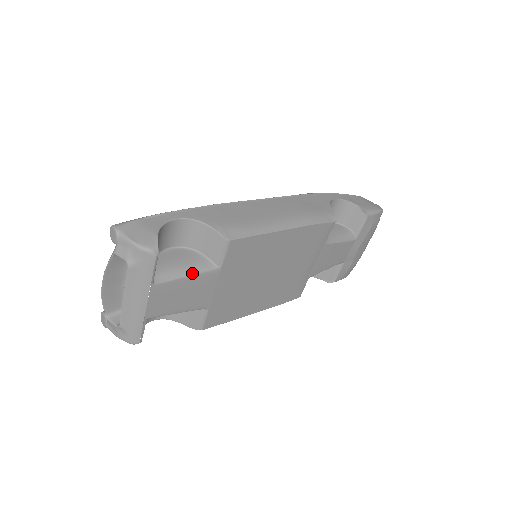
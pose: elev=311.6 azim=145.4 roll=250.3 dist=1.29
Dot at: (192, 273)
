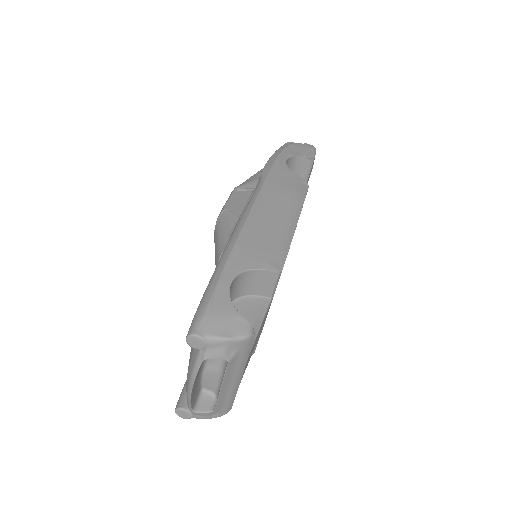
Dot at: (261, 321)
